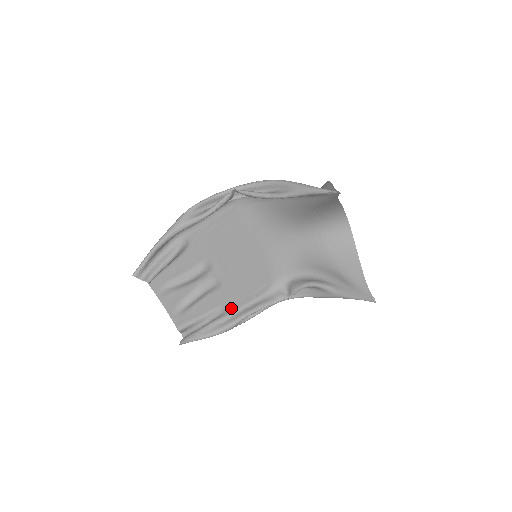
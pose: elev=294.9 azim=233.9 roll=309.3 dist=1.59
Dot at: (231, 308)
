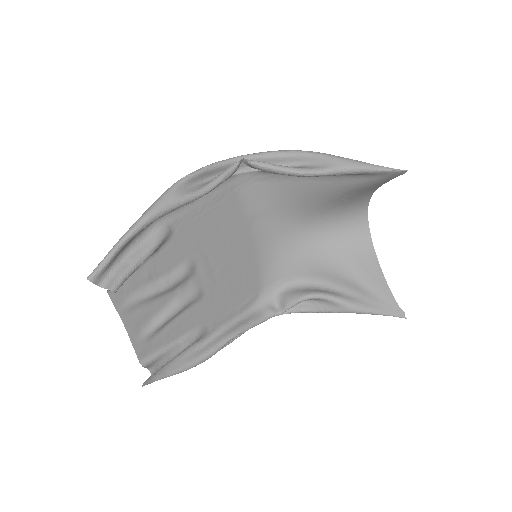
Dot at: (210, 329)
